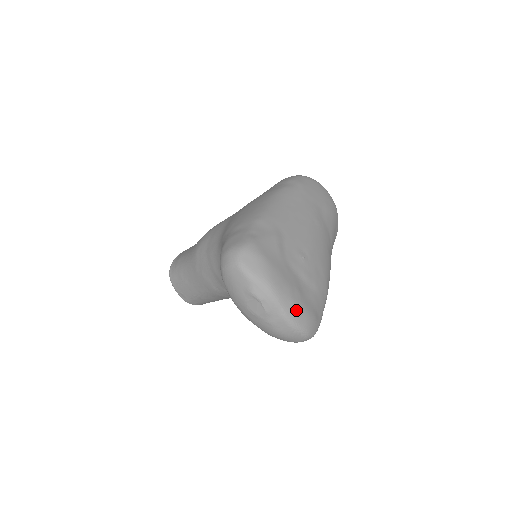
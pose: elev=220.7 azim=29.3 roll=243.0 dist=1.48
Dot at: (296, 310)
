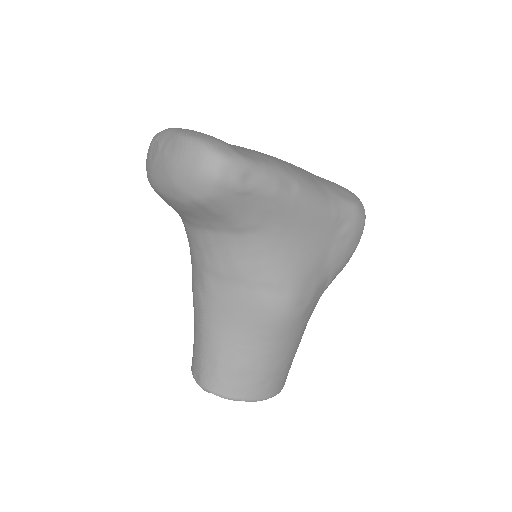
Dot at: (192, 132)
